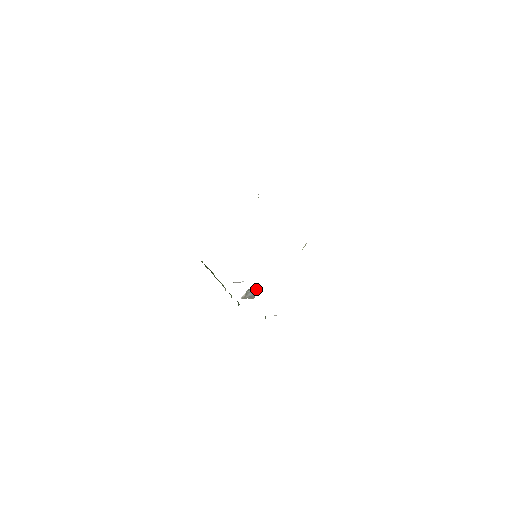
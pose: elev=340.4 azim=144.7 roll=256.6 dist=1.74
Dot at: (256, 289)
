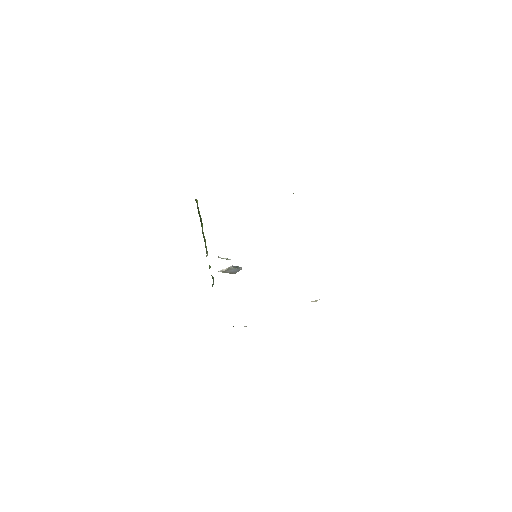
Dot at: (241, 268)
